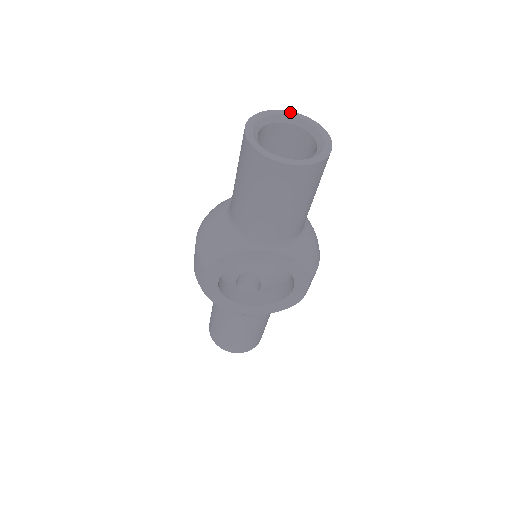
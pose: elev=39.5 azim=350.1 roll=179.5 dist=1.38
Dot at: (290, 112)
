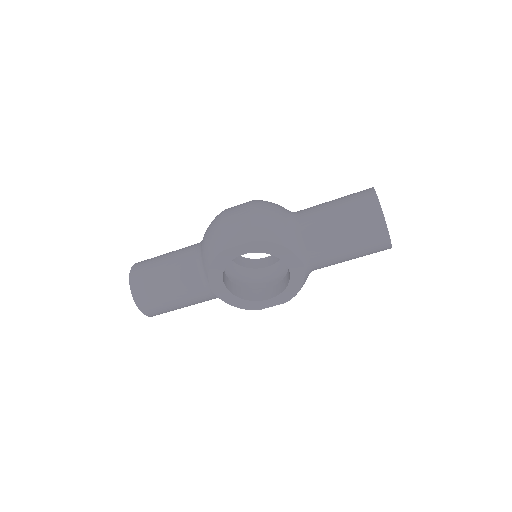
Dot at: occluded
